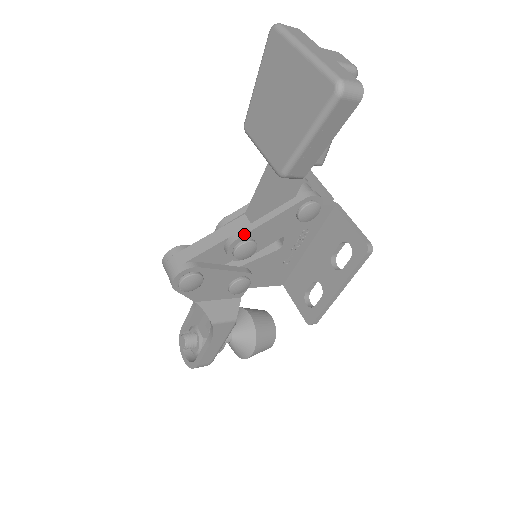
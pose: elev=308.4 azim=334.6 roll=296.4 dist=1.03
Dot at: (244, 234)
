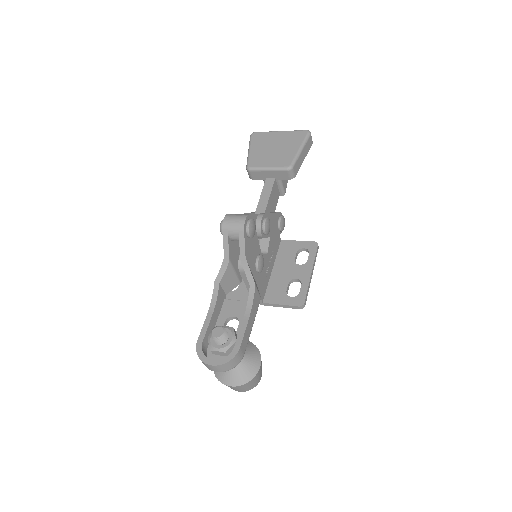
Dot at: (266, 213)
